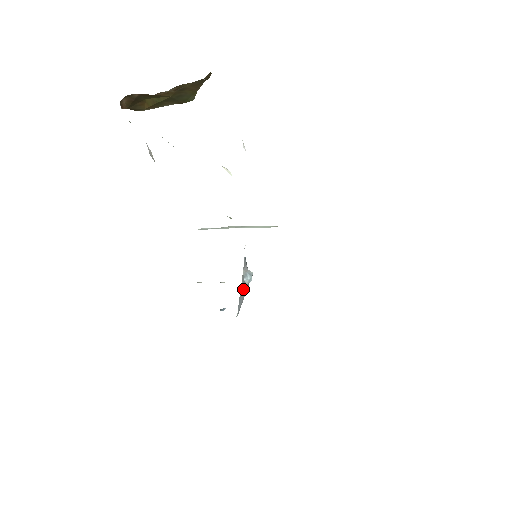
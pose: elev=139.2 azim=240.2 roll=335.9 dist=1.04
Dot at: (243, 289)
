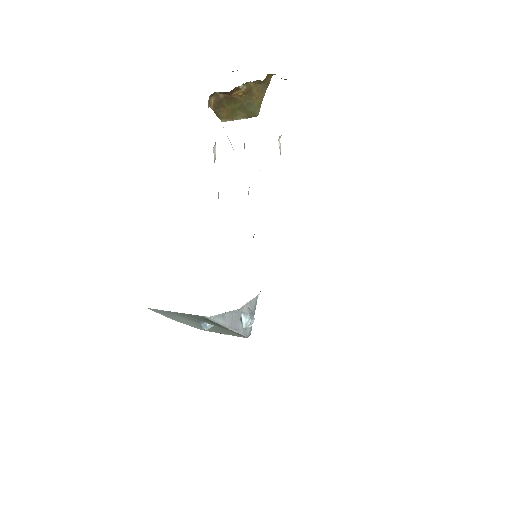
Dot at: (236, 320)
